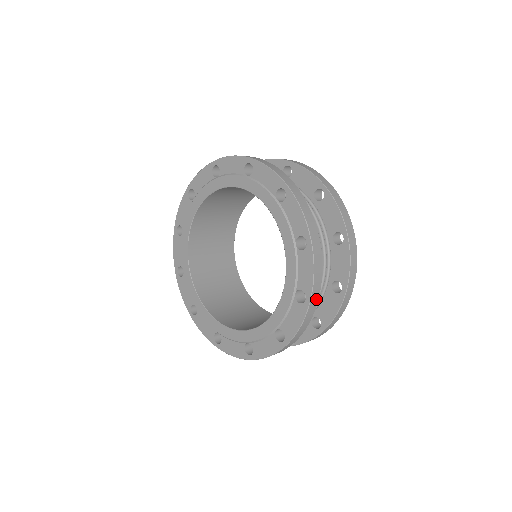
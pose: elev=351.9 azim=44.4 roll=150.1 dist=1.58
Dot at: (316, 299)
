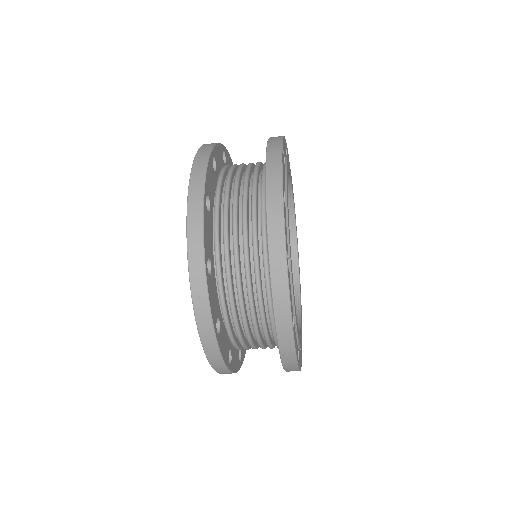
Dot at: (211, 336)
